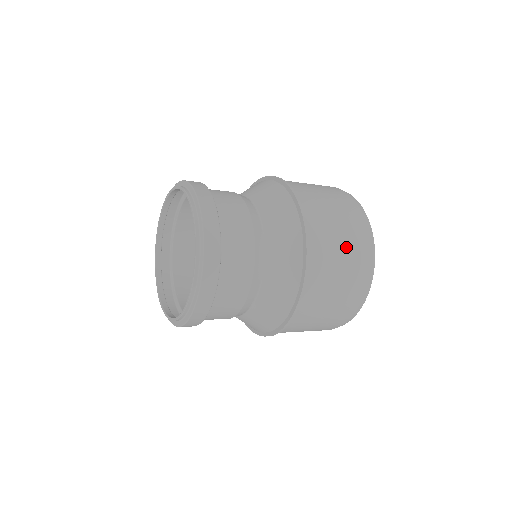
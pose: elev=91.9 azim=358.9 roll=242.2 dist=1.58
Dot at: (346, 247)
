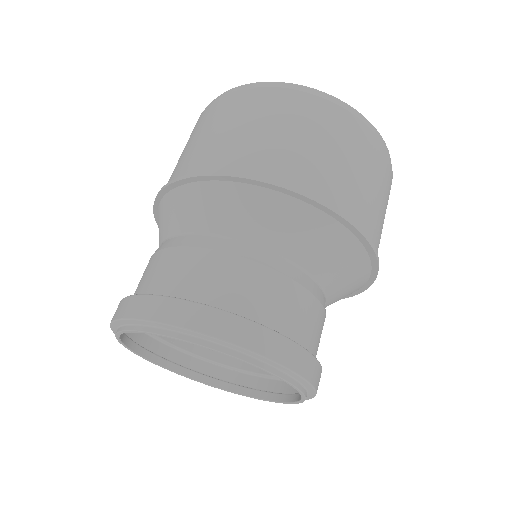
Dot at: (342, 149)
